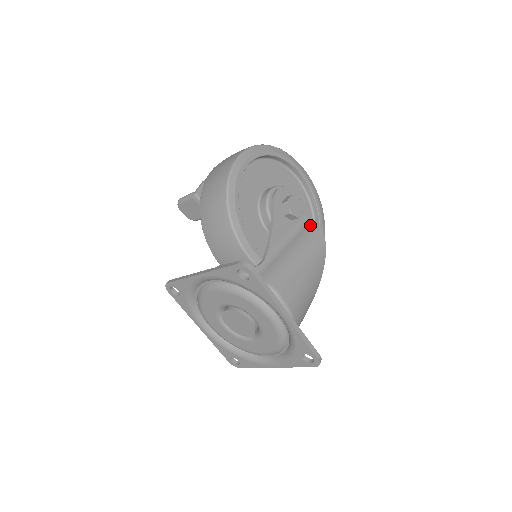
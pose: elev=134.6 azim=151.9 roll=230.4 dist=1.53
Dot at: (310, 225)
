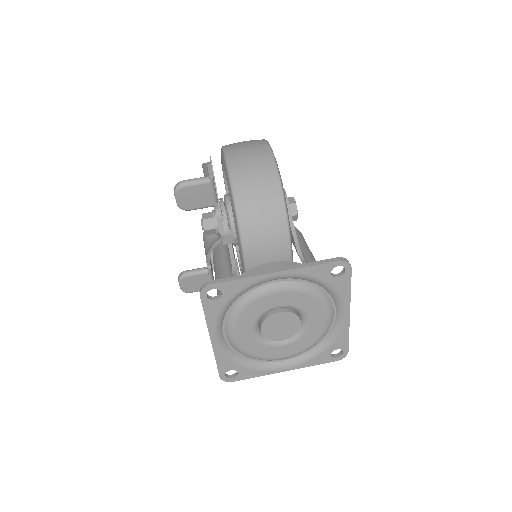
Dot at: occluded
